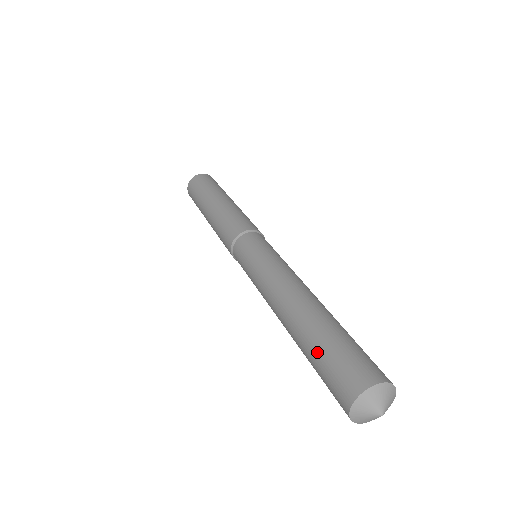
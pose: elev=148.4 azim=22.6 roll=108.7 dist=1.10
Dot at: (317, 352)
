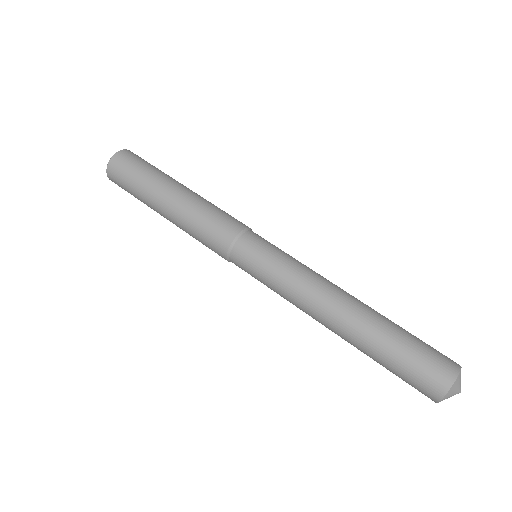
Dot at: (401, 344)
